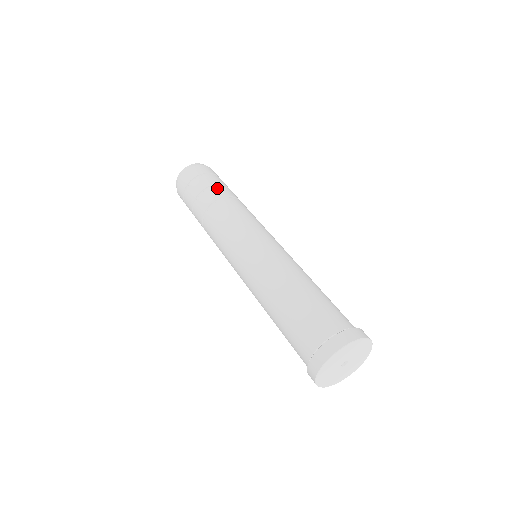
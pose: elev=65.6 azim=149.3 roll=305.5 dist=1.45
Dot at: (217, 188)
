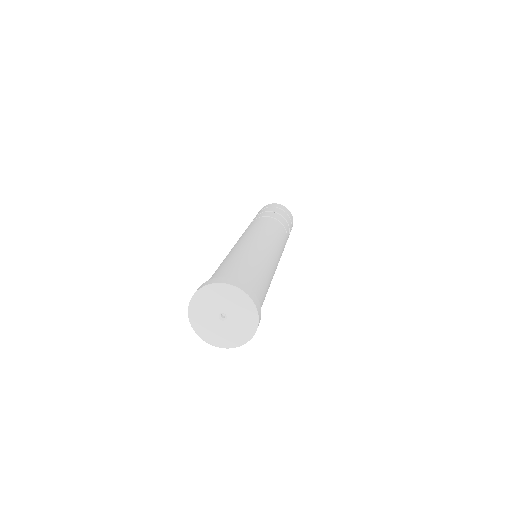
Dot at: occluded
